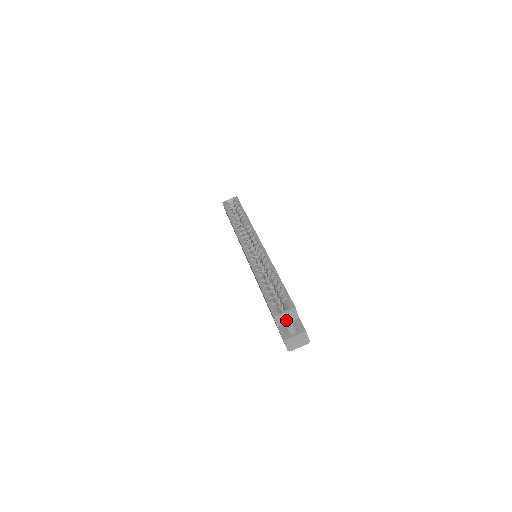
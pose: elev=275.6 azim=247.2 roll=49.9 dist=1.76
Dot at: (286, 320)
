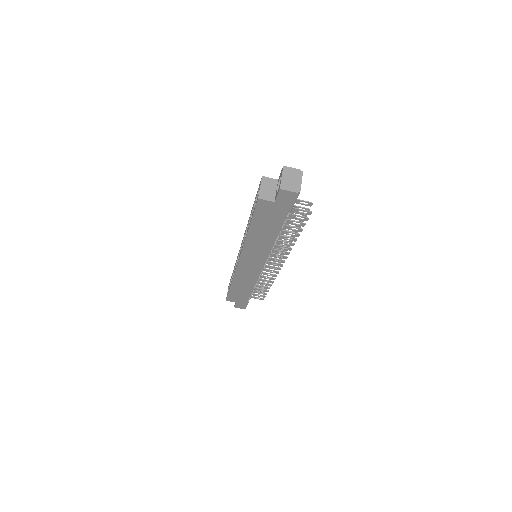
Dot at: (272, 191)
